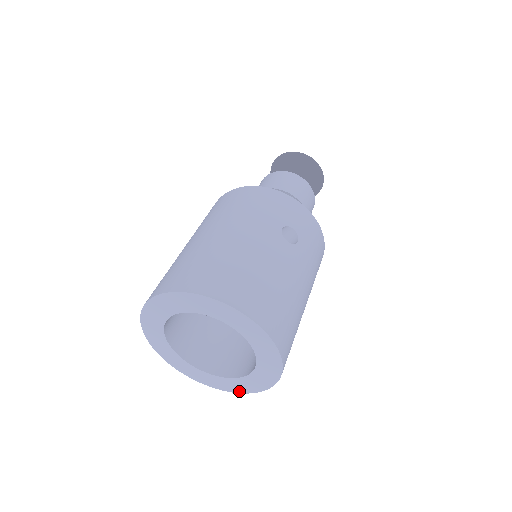
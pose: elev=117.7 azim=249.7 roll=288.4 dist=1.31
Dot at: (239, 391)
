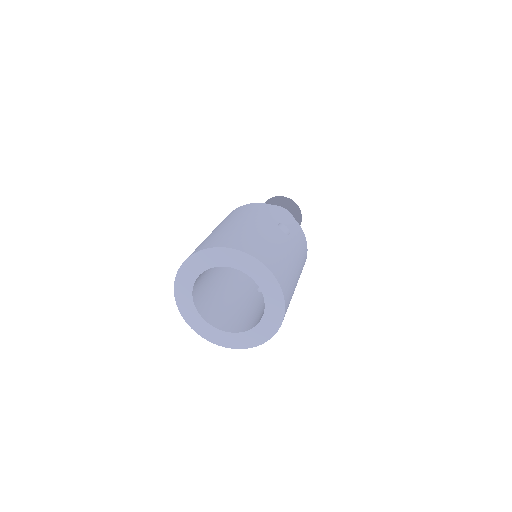
Dot at: (248, 346)
